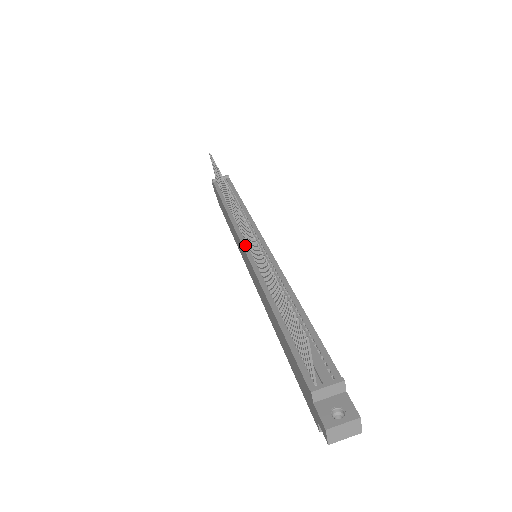
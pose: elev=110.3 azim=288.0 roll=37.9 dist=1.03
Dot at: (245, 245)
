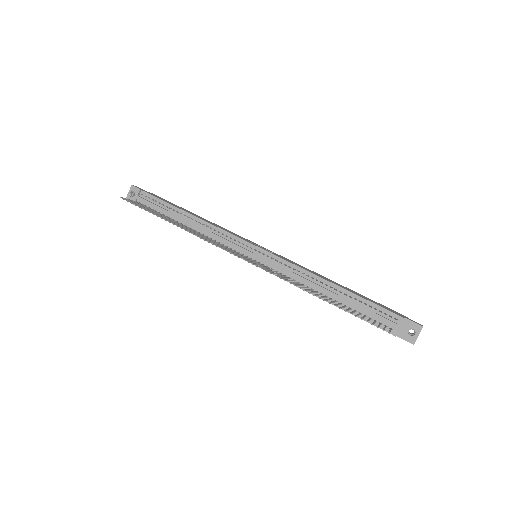
Dot at: occluded
